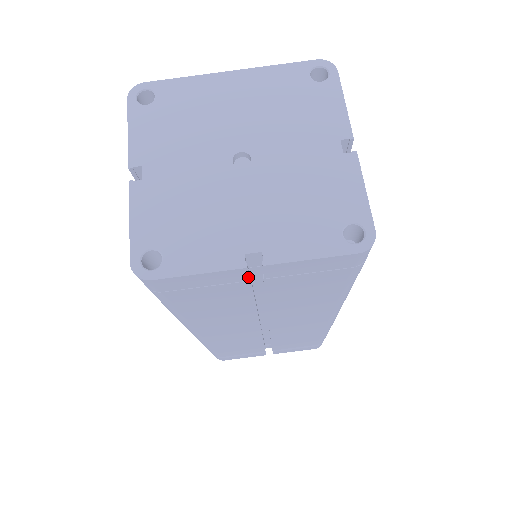
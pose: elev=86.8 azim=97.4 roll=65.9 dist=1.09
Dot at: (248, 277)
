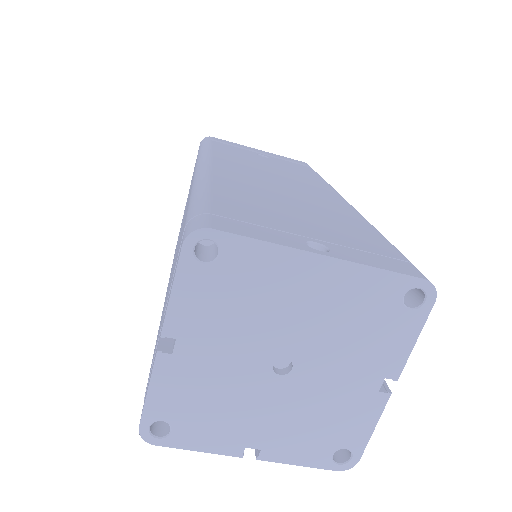
Dot at: occluded
